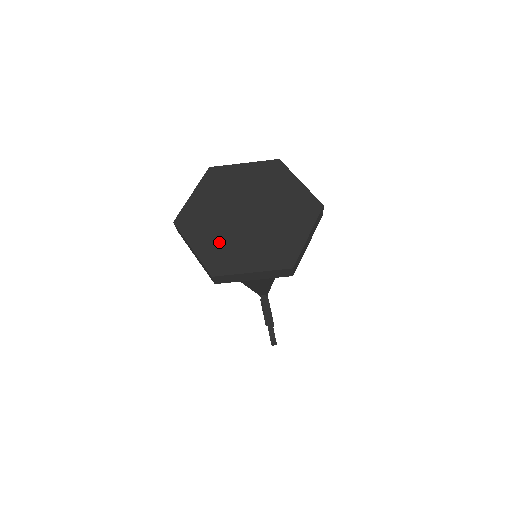
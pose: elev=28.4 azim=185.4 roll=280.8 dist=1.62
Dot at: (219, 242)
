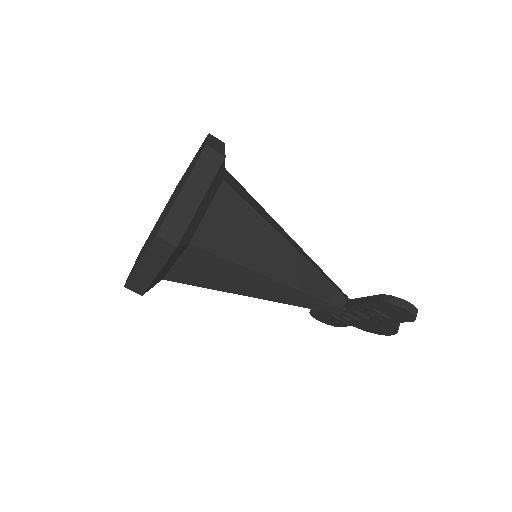
Dot at: (155, 232)
